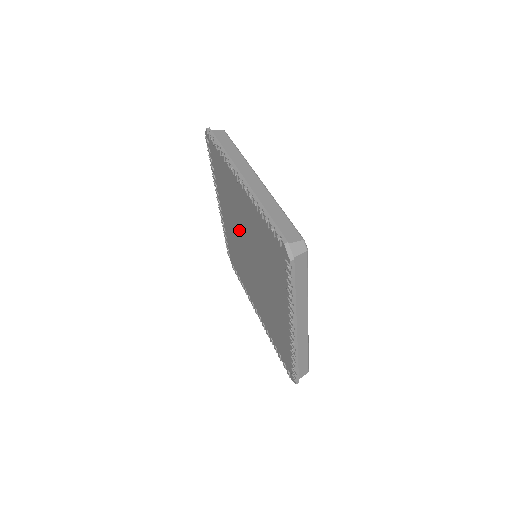
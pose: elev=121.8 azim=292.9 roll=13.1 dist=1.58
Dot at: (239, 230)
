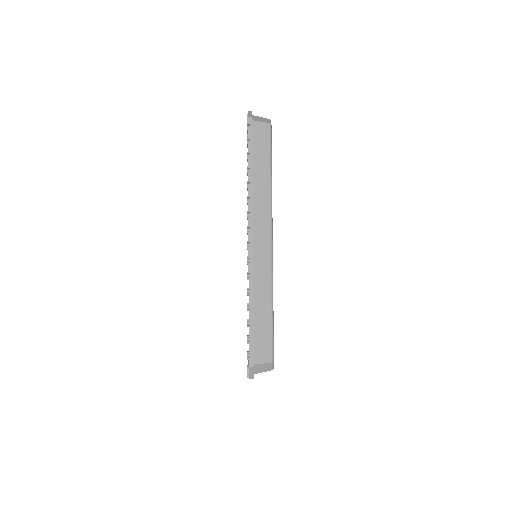
Dot at: occluded
